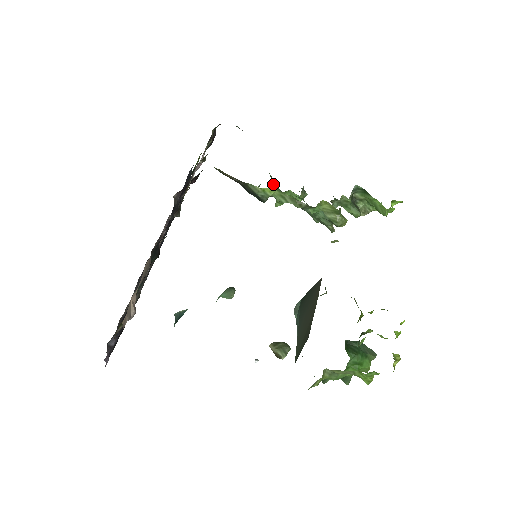
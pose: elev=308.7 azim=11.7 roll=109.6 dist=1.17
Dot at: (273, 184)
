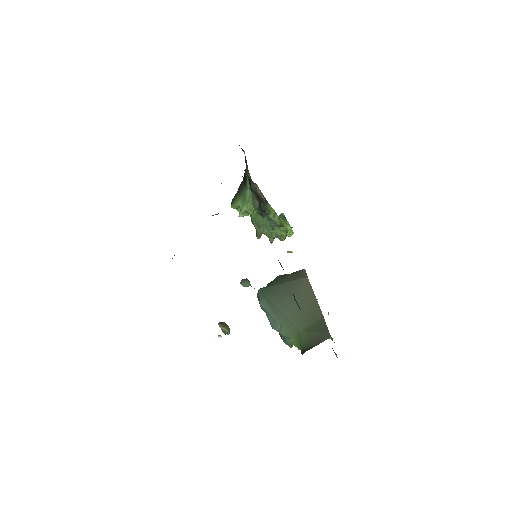
Dot at: (245, 200)
